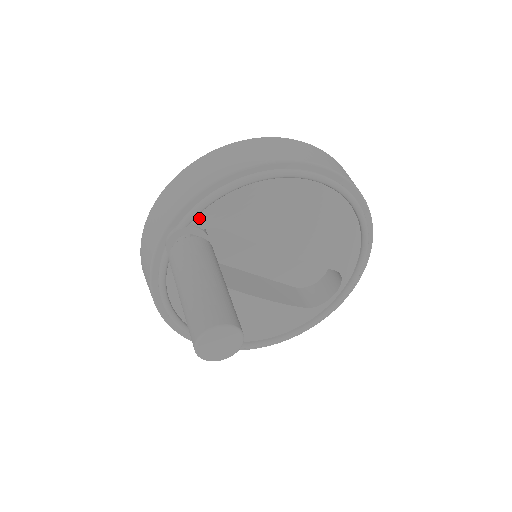
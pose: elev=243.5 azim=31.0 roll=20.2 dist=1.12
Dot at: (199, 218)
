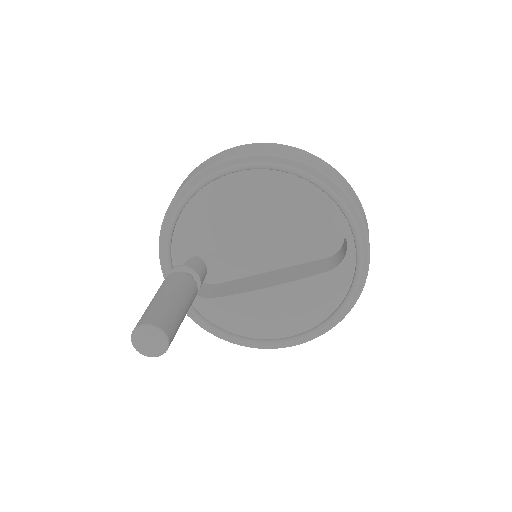
Dot at: (175, 260)
